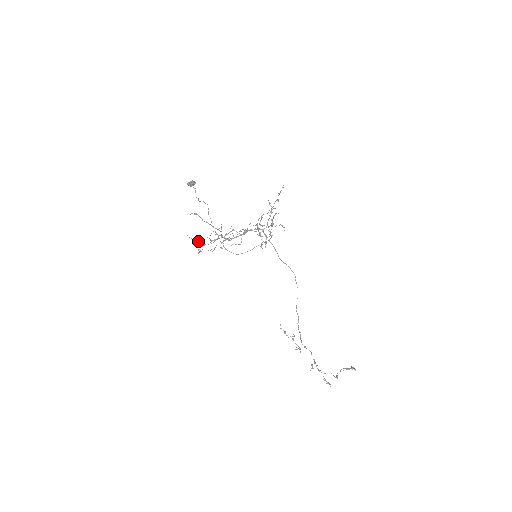
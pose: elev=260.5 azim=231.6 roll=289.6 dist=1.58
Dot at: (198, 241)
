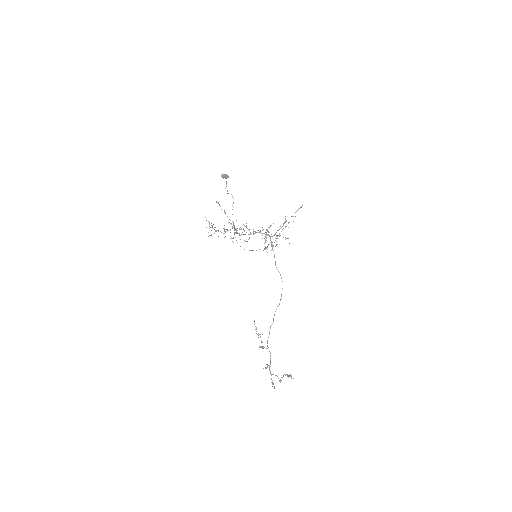
Dot at: (212, 225)
